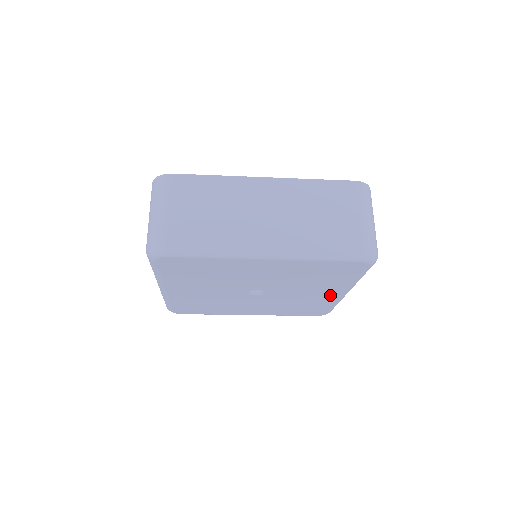
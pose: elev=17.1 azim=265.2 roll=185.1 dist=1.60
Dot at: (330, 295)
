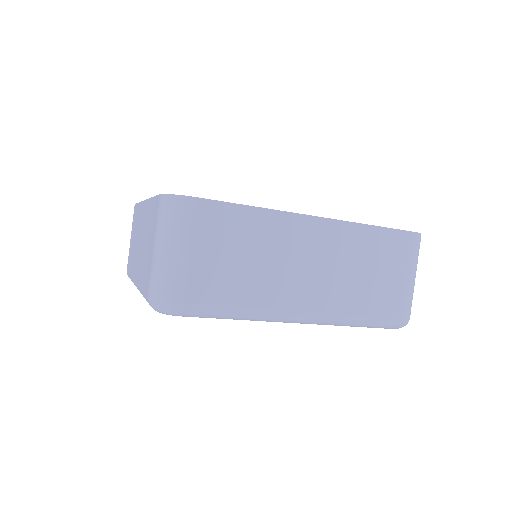
Dot at: occluded
